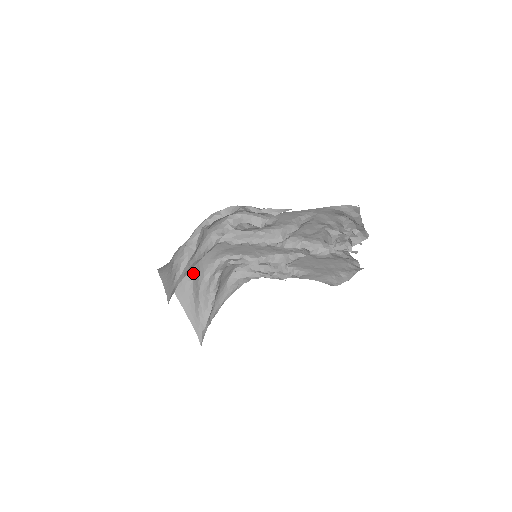
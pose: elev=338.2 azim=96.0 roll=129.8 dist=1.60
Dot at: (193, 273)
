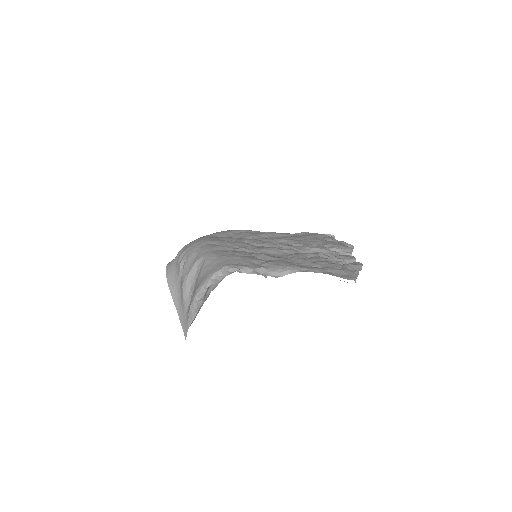
Dot at: occluded
